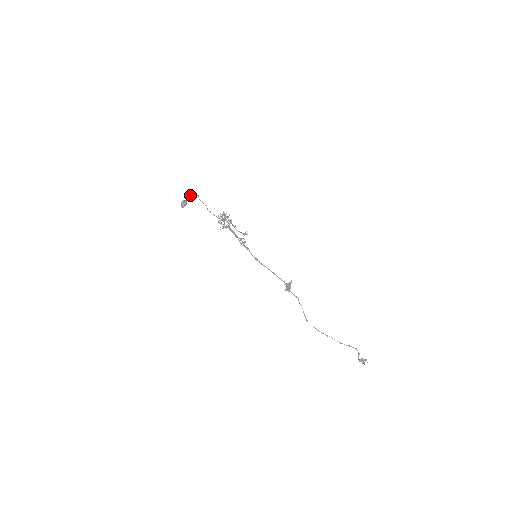
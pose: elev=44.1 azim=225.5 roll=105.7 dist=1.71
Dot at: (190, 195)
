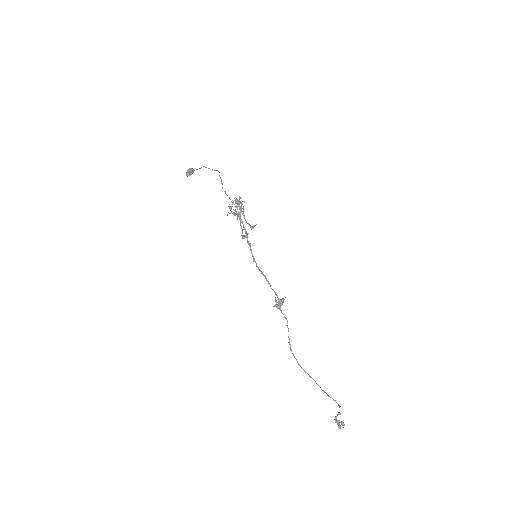
Dot at: (206, 167)
